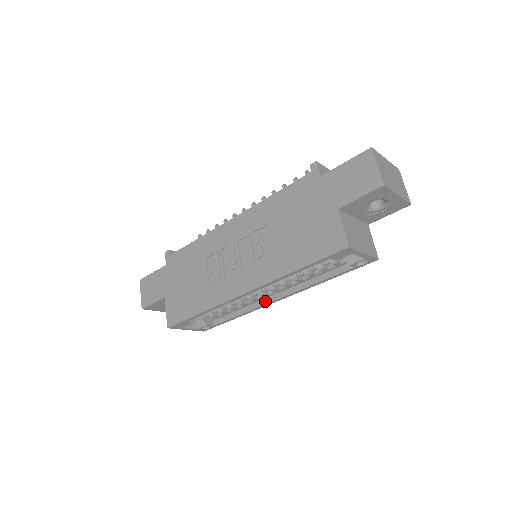
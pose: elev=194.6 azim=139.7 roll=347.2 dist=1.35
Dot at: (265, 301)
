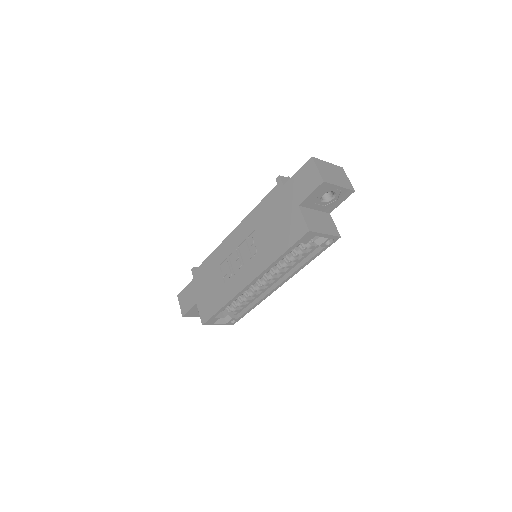
Dot at: (270, 289)
